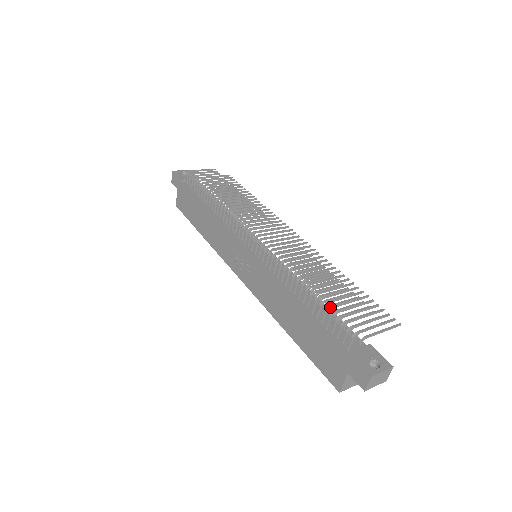
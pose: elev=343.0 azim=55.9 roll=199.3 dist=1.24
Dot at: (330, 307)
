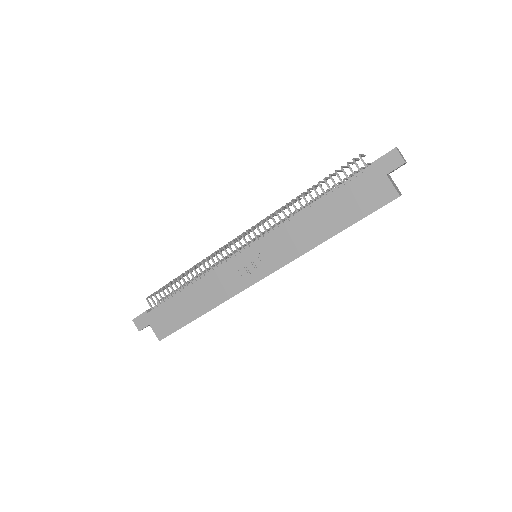
Dot at: (331, 175)
